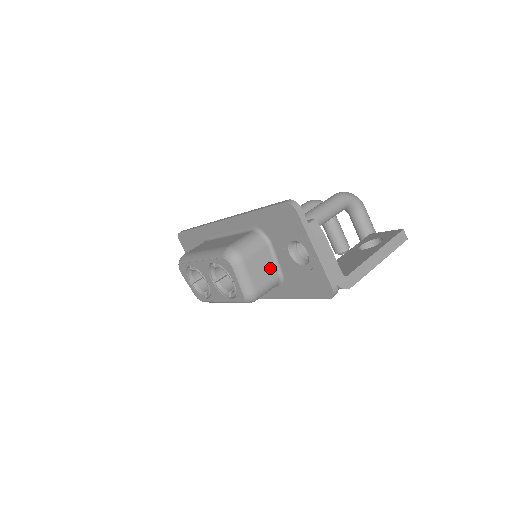
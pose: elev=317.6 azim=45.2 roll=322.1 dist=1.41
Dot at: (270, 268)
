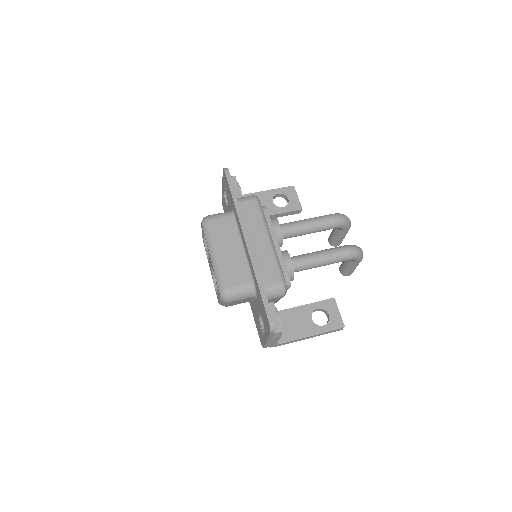
Dot at: (247, 301)
